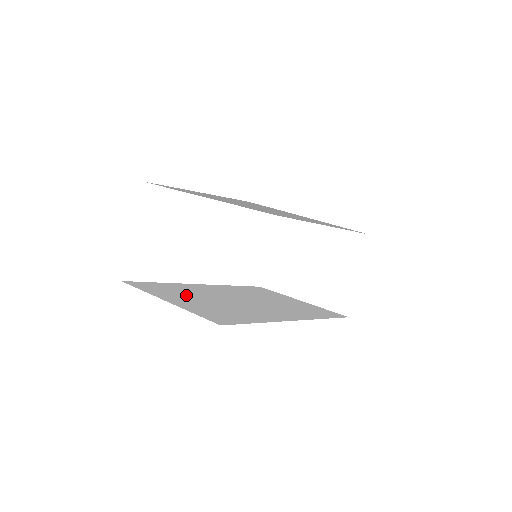
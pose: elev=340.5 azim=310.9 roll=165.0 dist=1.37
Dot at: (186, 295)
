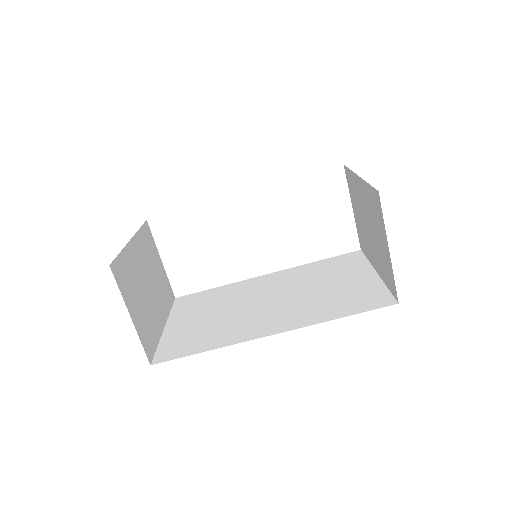
Dot at: (205, 308)
